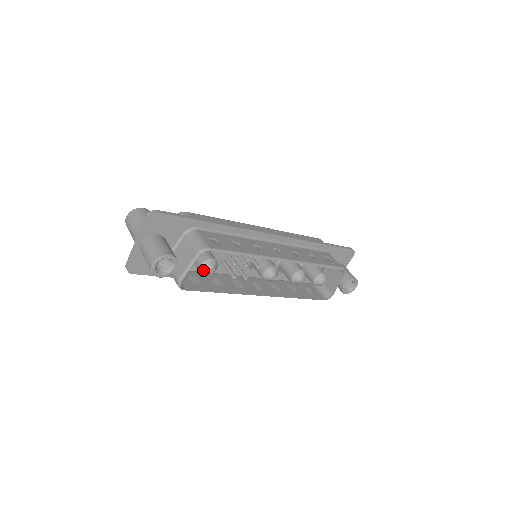
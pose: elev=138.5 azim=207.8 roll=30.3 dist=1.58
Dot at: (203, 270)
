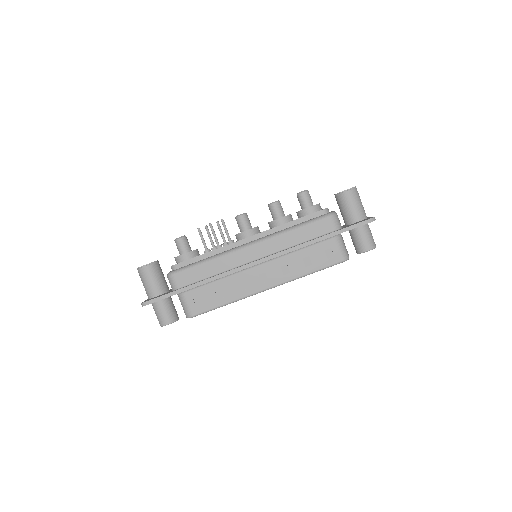
Dot at: occluded
